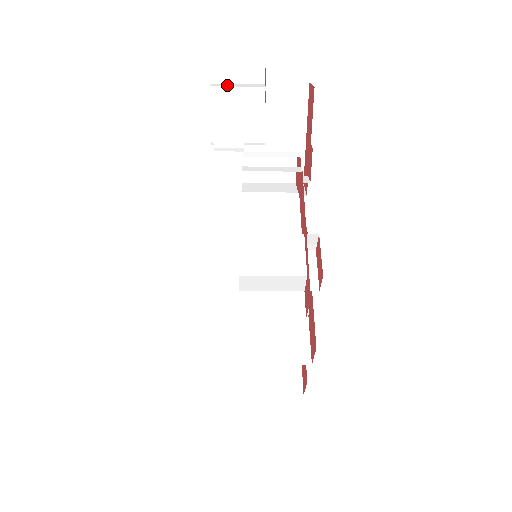
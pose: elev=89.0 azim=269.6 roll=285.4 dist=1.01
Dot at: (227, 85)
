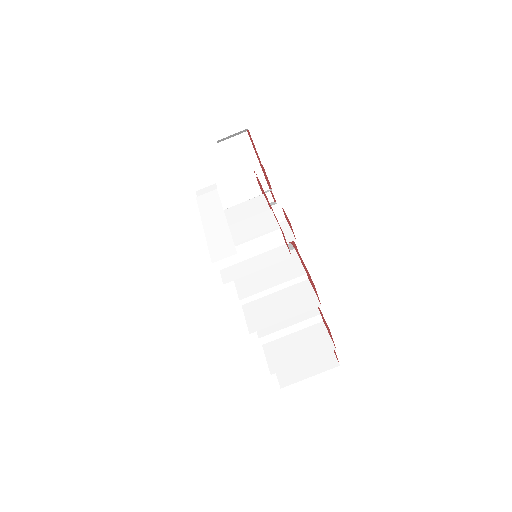
Dot at: (192, 151)
